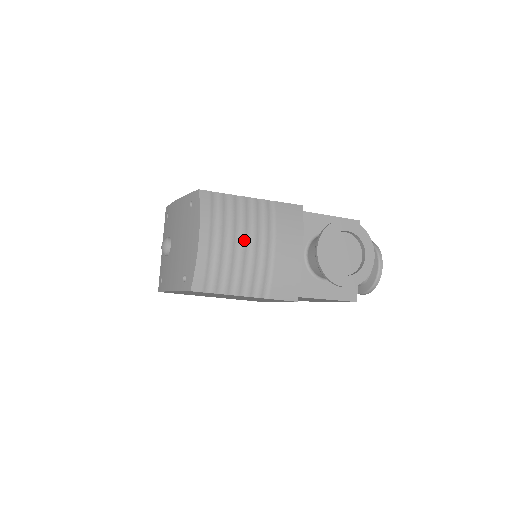
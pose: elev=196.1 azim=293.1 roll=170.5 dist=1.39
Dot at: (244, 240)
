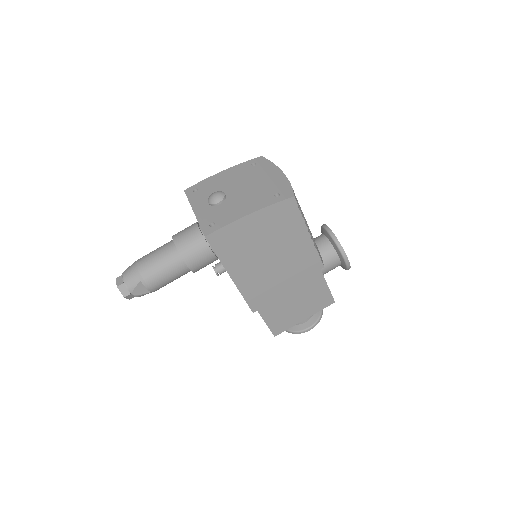
Dot at: occluded
